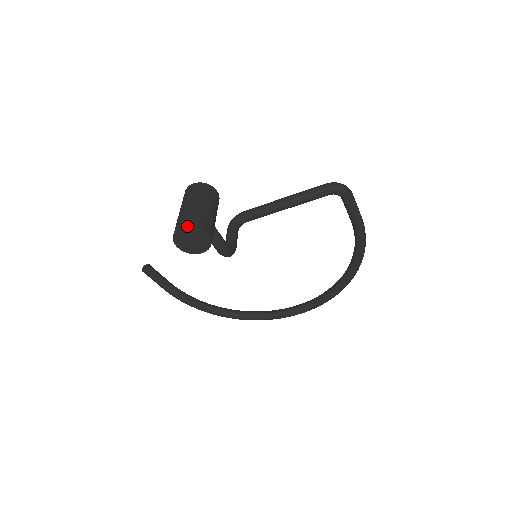
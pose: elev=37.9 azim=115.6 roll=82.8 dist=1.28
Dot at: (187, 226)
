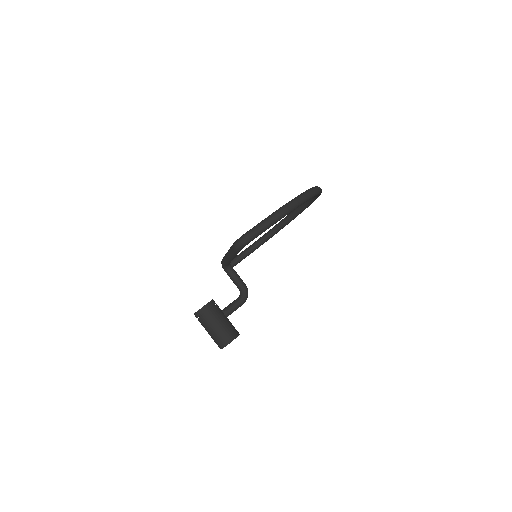
Dot at: occluded
